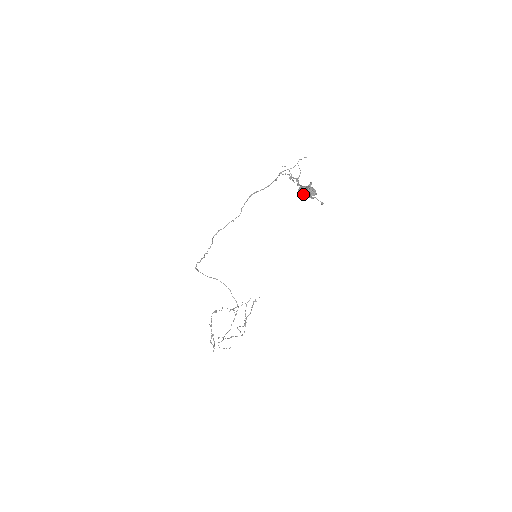
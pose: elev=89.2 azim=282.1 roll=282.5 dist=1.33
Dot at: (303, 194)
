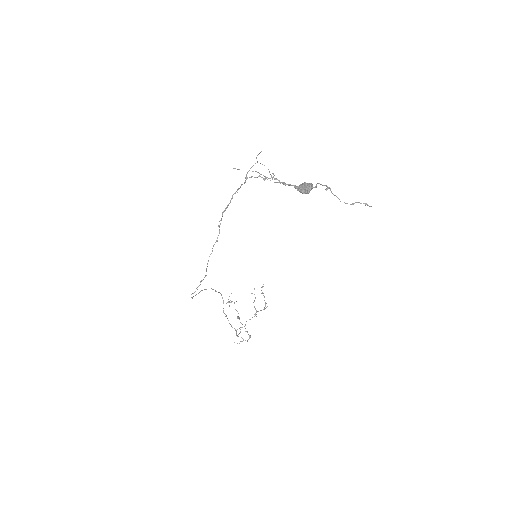
Dot at: occluded
